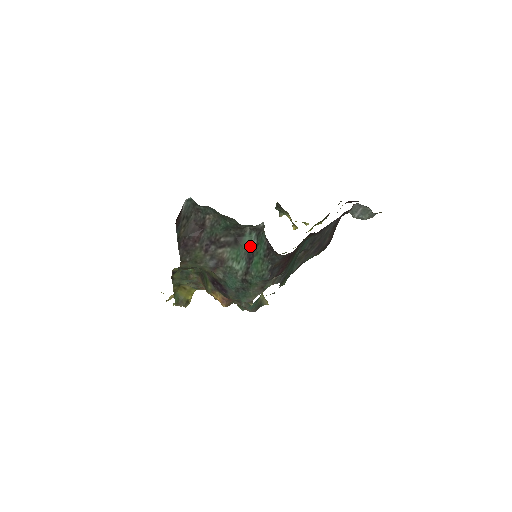
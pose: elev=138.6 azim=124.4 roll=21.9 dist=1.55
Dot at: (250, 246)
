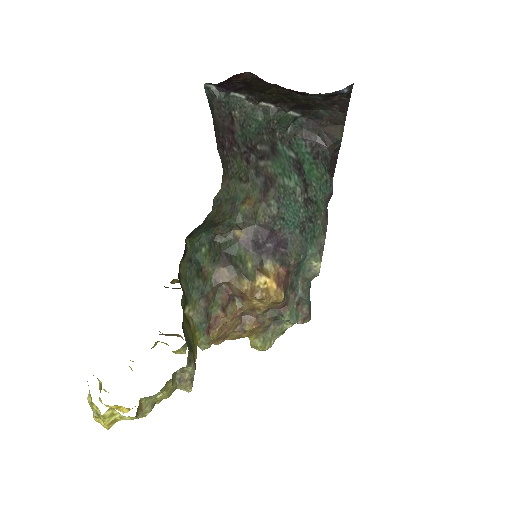
Dot at: (289, 157)
